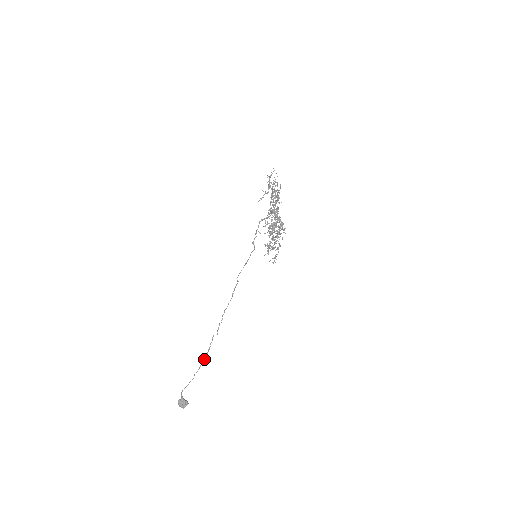
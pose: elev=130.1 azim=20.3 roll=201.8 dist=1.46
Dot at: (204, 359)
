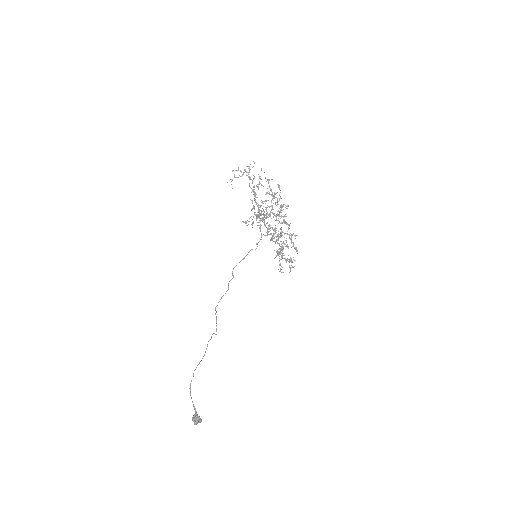
Dot at: occluded
